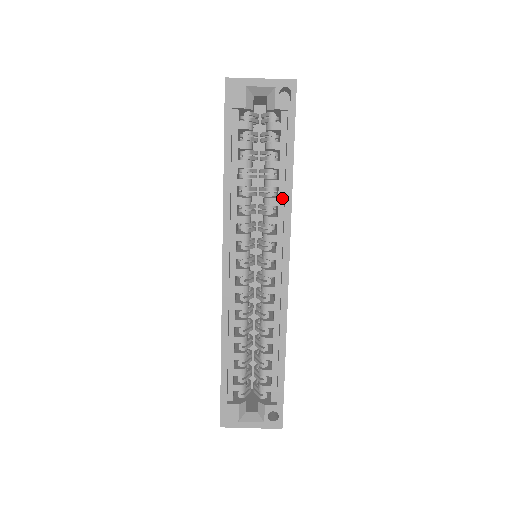
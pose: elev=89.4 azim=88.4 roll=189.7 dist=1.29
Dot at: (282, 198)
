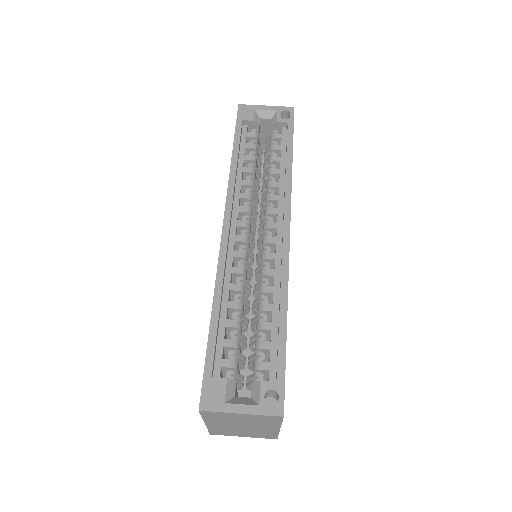
Dot at: (283, 182)
